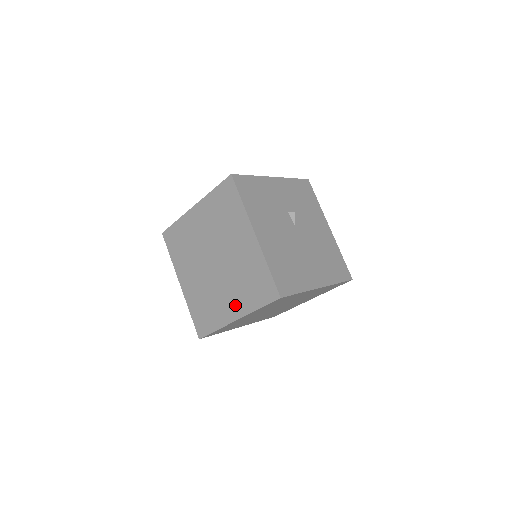
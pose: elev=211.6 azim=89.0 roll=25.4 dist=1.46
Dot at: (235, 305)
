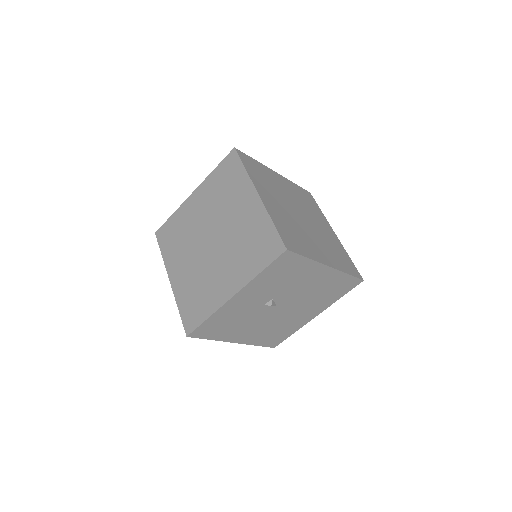
Dot at: occluded
